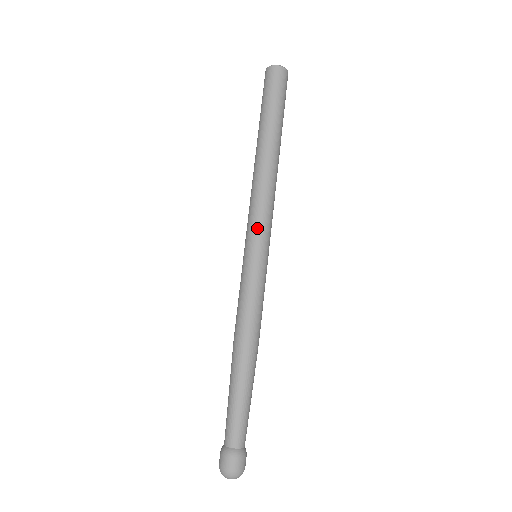
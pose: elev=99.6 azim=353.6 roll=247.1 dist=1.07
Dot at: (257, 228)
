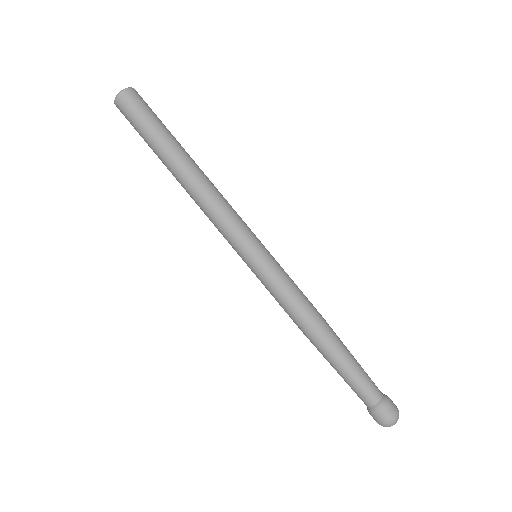
Dot at: (230, 243)
